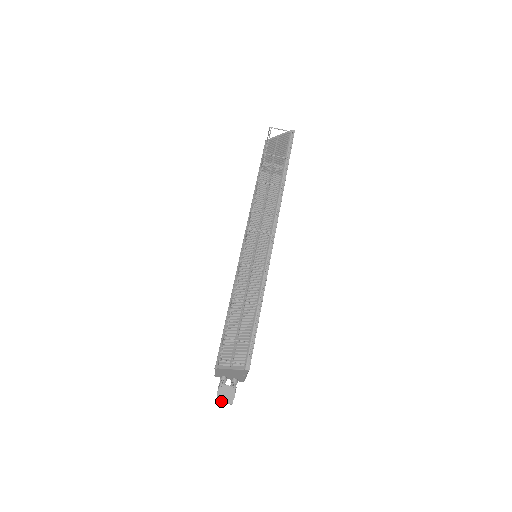
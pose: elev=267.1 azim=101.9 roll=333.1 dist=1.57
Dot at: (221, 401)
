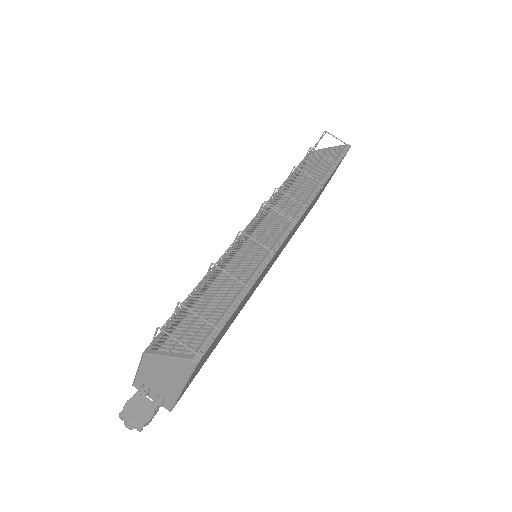
Dot at: (127, 416)
